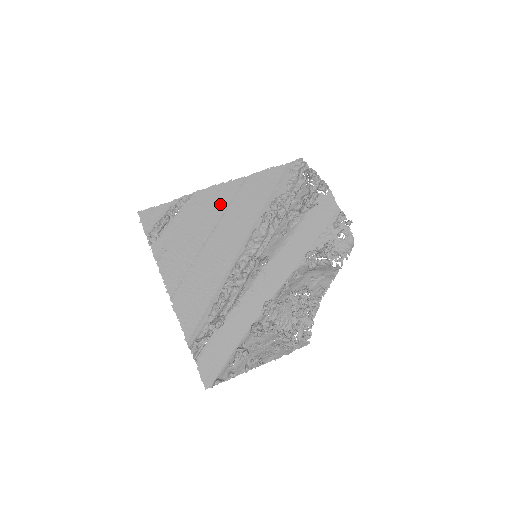
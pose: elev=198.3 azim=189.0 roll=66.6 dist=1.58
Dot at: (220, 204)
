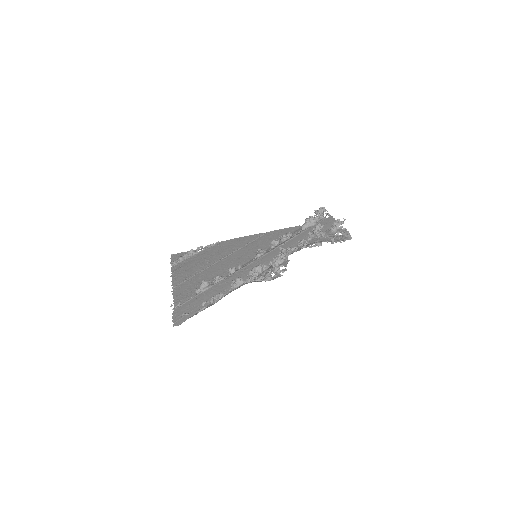
Dot at: (238, 245)
